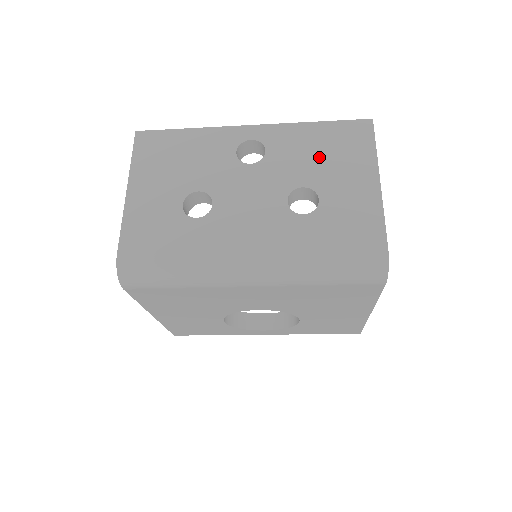
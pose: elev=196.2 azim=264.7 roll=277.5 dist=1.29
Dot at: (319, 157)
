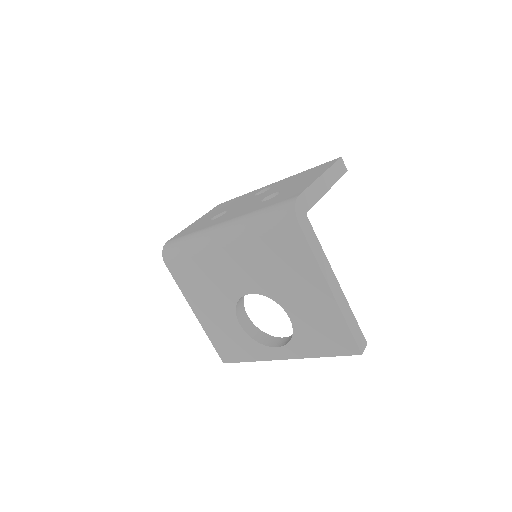
Dot at: (296, 180)
